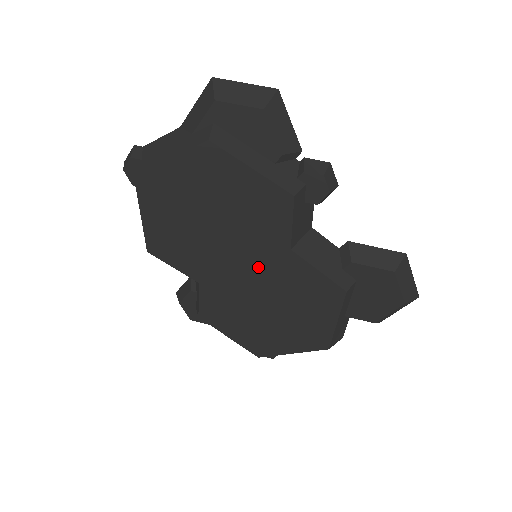
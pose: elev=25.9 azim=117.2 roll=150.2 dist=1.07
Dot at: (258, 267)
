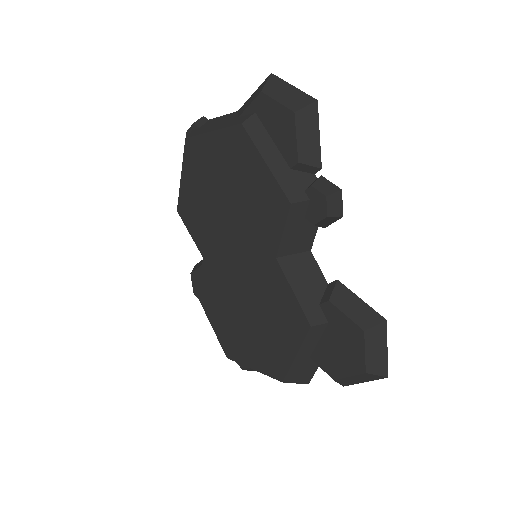
Dot at: (248, 264)
